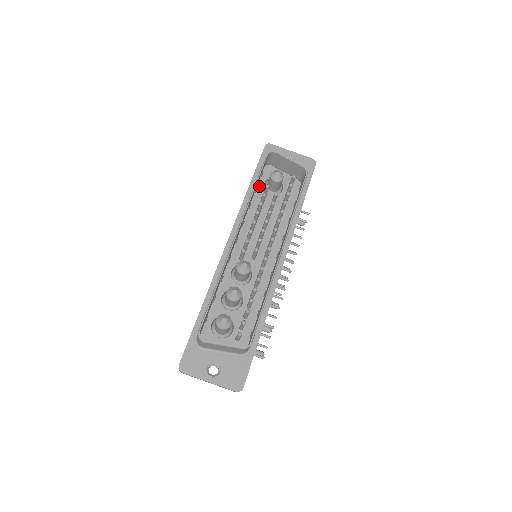
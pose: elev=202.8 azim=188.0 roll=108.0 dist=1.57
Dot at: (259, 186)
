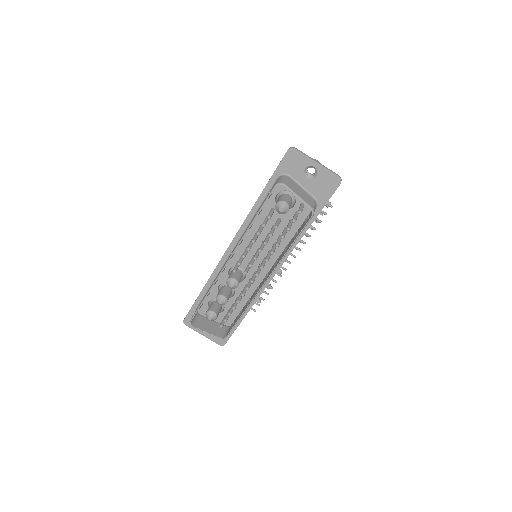
Dot at: (270, 197)
